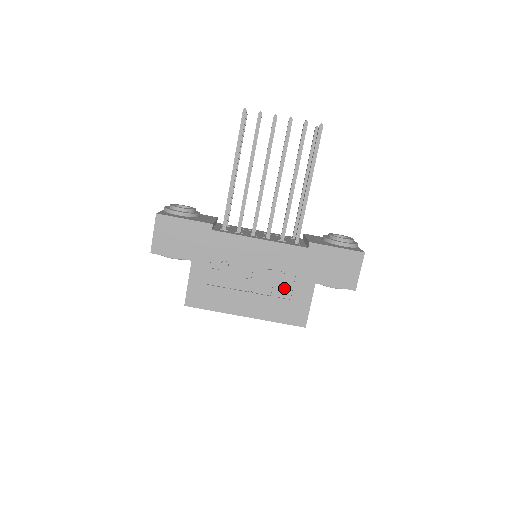
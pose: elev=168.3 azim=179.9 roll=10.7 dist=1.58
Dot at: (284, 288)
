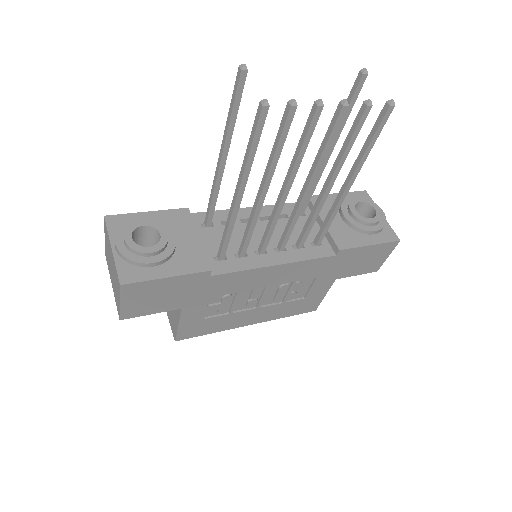
Dot at: (298, 292)
